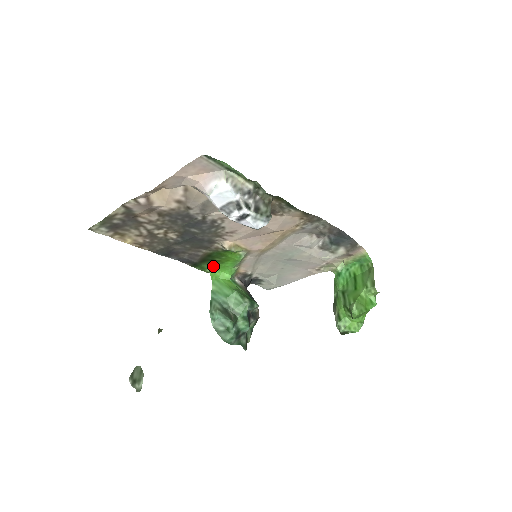
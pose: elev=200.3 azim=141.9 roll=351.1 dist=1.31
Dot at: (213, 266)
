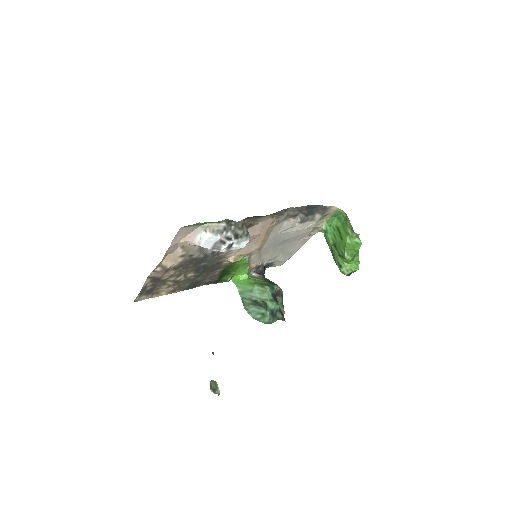
Dot at: (231, 275)
